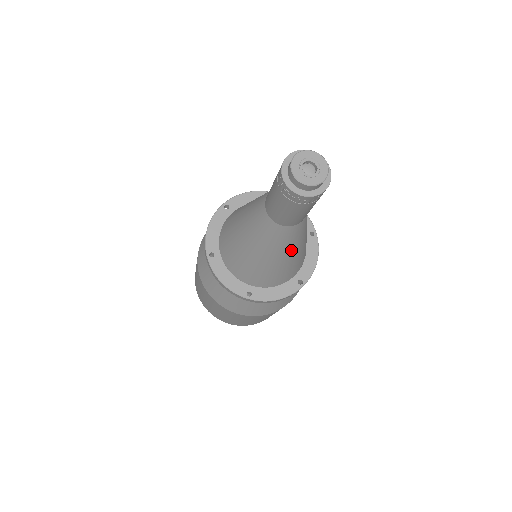
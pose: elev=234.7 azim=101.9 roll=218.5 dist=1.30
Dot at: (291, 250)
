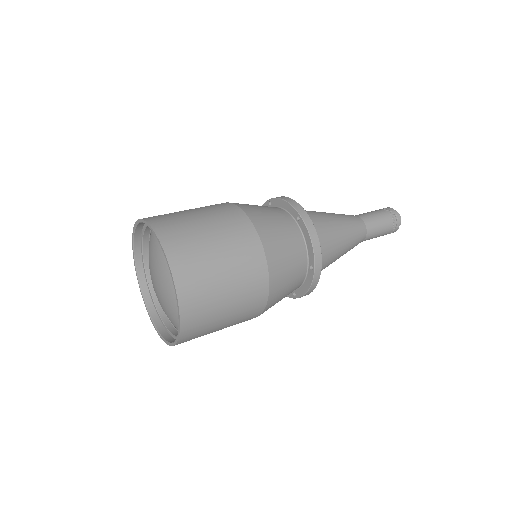
Dot at: (348, 237)
